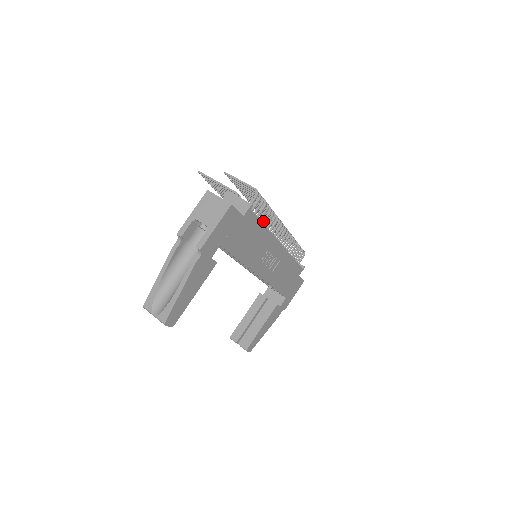
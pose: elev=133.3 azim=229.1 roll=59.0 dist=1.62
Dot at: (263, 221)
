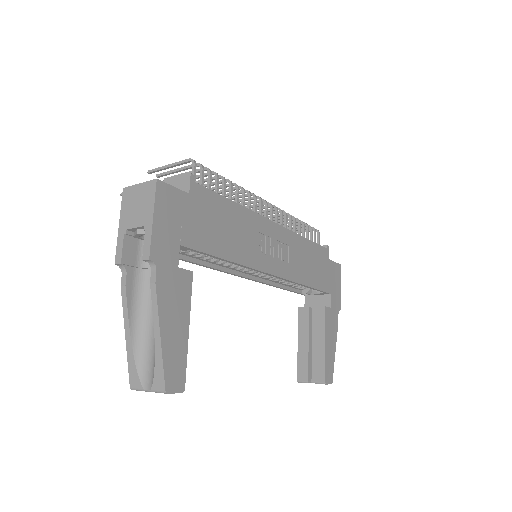
Dot at: occluded
